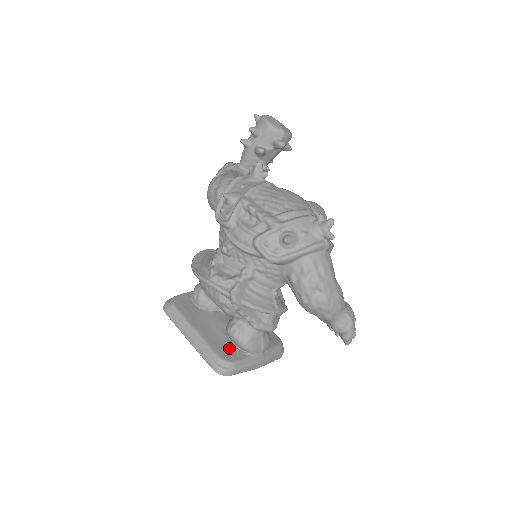
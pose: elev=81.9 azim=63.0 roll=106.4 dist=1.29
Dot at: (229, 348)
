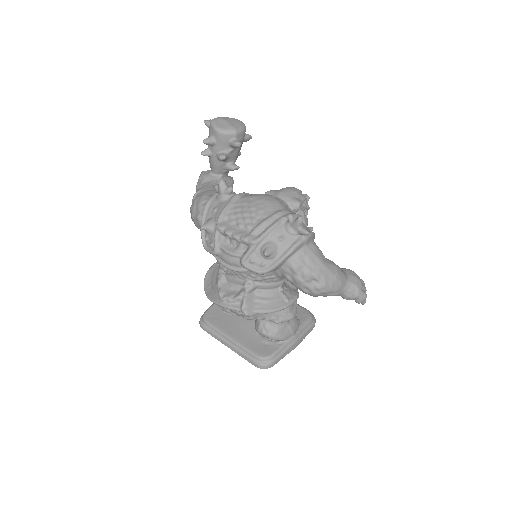
Dot at: (264, 343)
